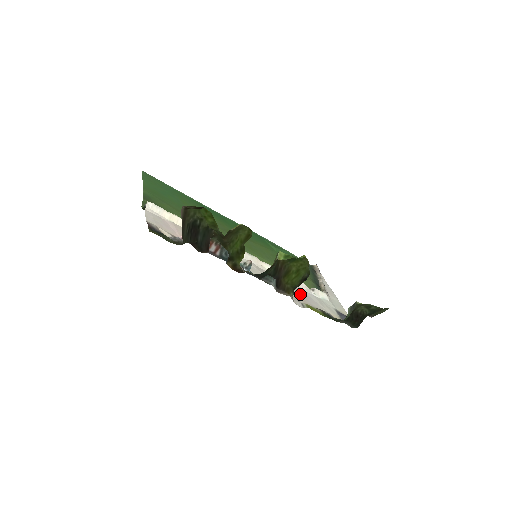
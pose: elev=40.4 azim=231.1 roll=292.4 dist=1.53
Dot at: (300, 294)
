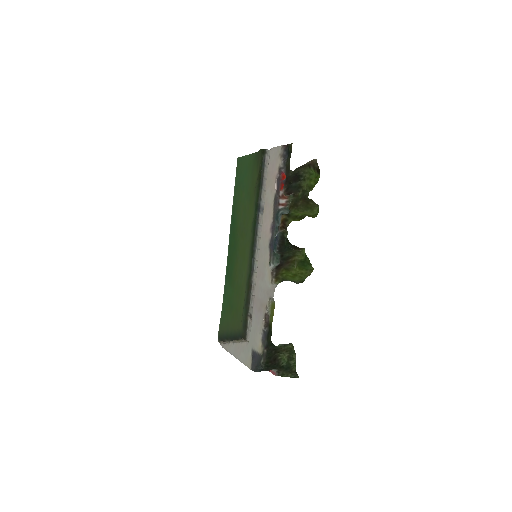
Dot at: (259, 303)
